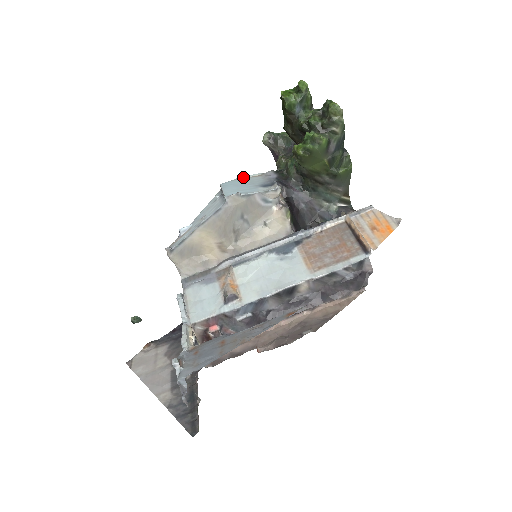
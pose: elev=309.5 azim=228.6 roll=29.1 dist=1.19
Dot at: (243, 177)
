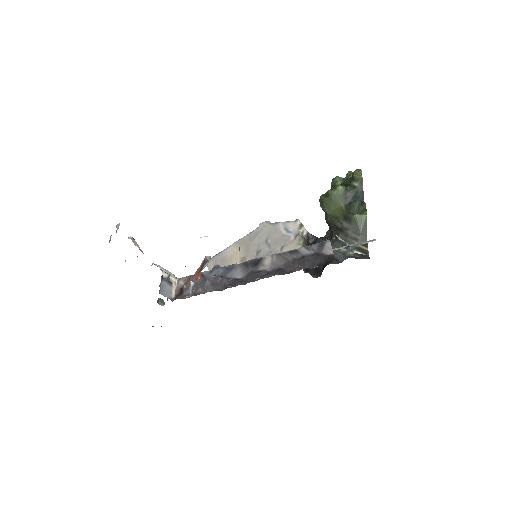
Dot at: occluded
